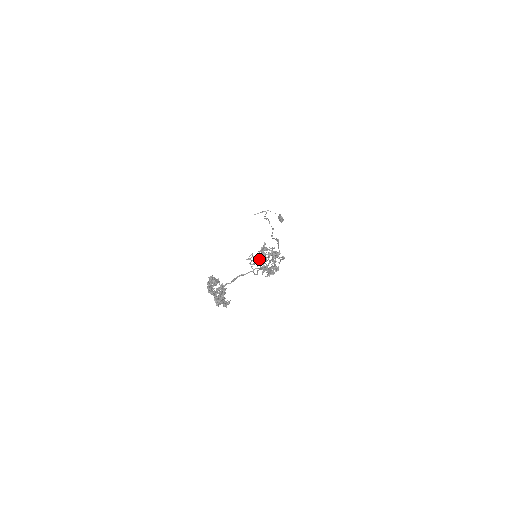
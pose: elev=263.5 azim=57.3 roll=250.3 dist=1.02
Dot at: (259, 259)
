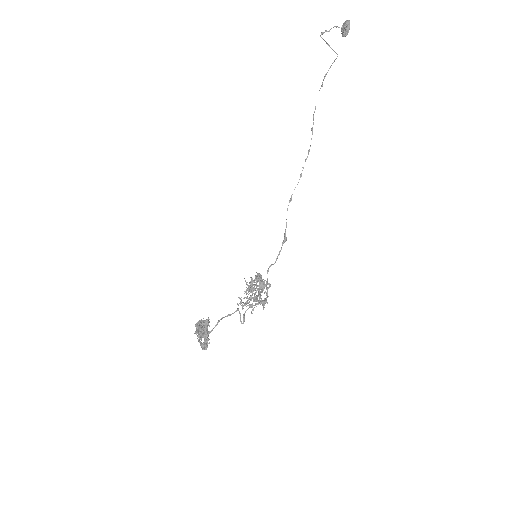
Dot at: (253, 281)
